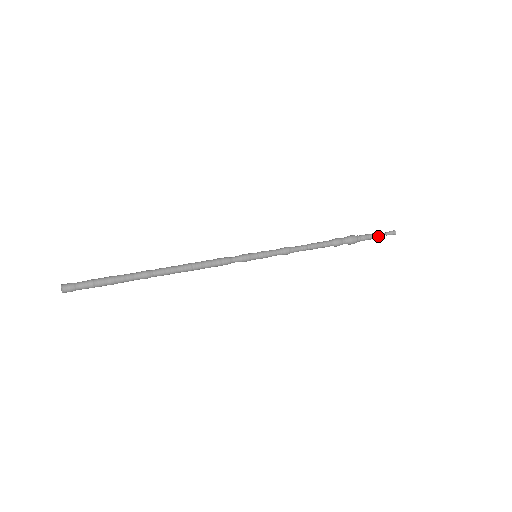
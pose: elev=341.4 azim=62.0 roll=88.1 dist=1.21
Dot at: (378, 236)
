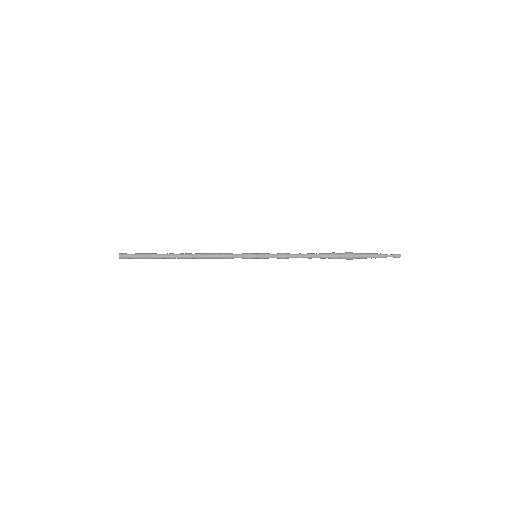
Dot at: (379, 256)
